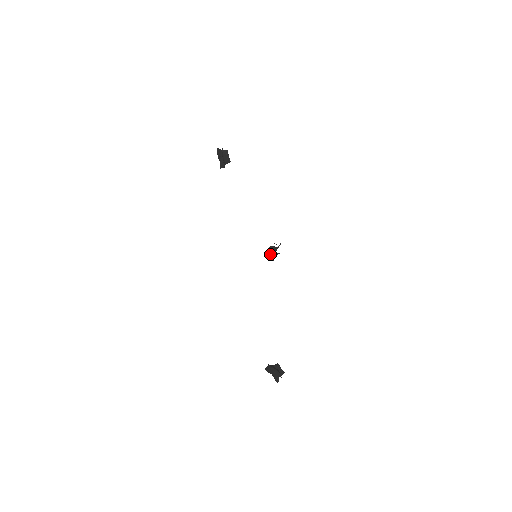
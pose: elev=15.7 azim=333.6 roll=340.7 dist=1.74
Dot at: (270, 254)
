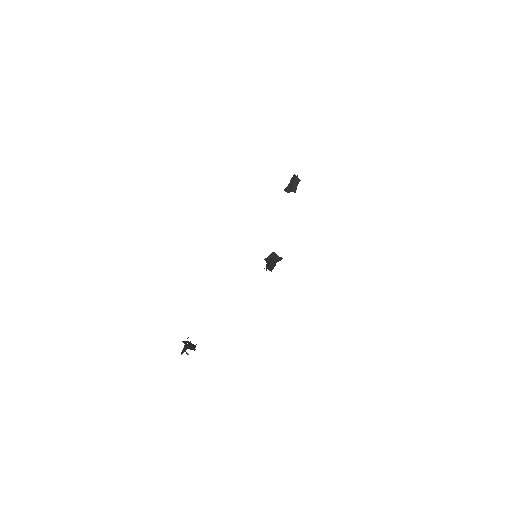
Dot at: (268, 263)
